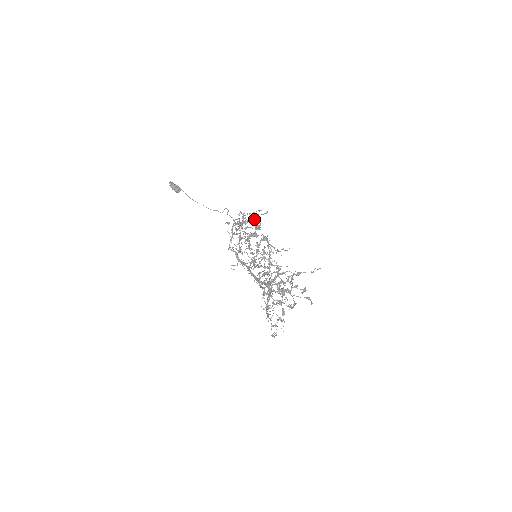
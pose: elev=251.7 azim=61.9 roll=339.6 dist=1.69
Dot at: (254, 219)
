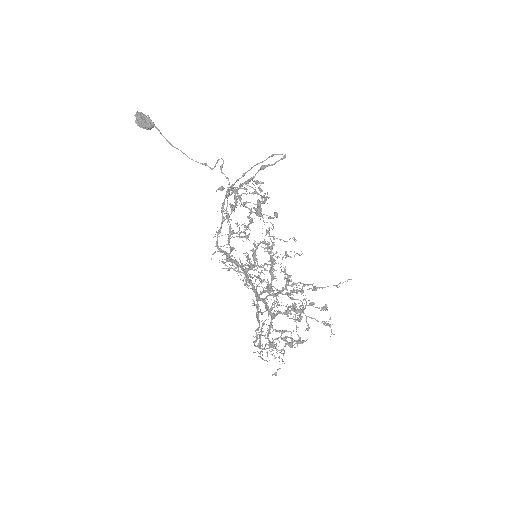
Dot at: (259, 182)
